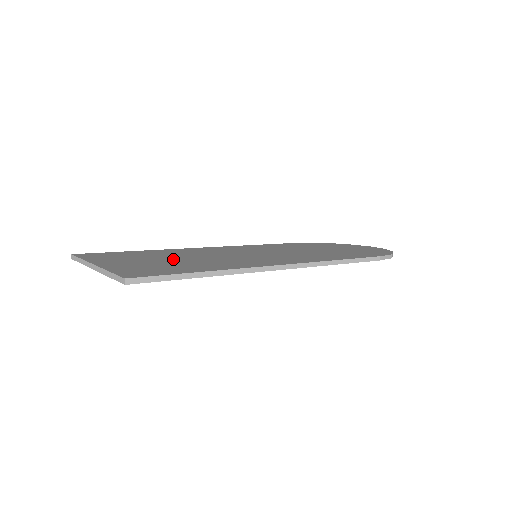
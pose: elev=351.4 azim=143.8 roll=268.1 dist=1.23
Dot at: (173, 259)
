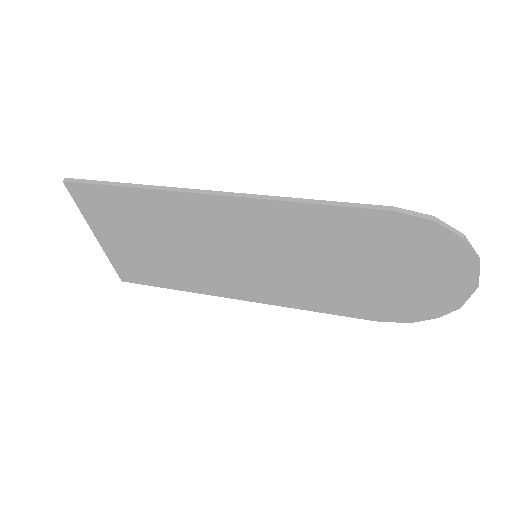
Dot at: occluded
